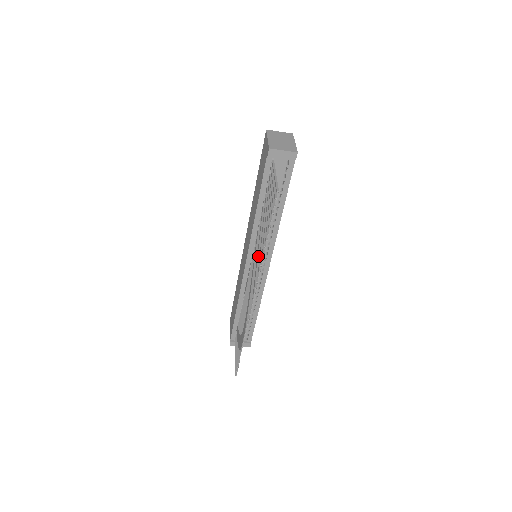
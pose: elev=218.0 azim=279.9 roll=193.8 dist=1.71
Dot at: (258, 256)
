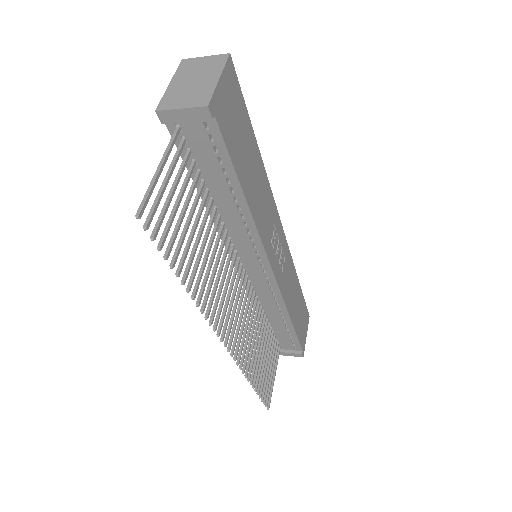
Dot at: (214, 284)
